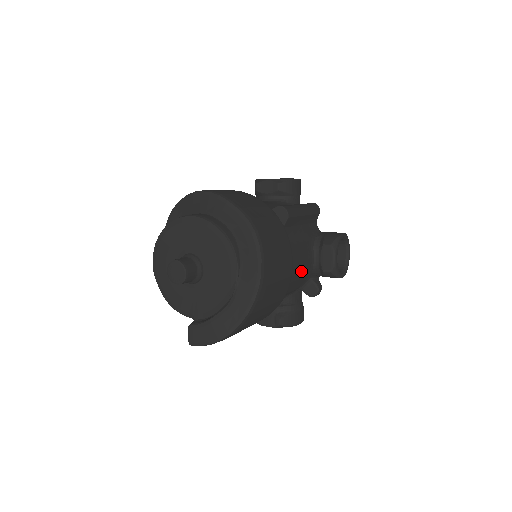
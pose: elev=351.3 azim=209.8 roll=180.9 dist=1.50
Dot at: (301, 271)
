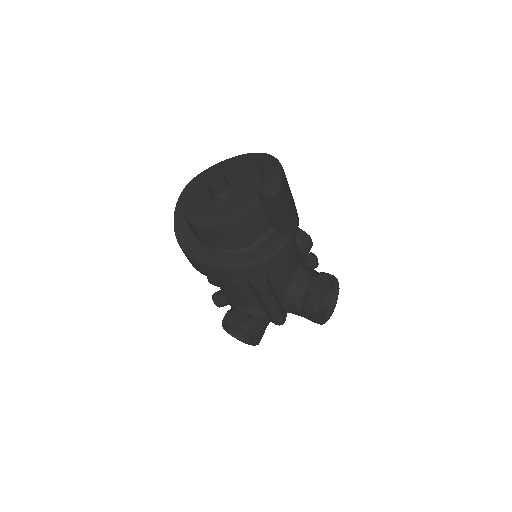
Dot at: occluded
